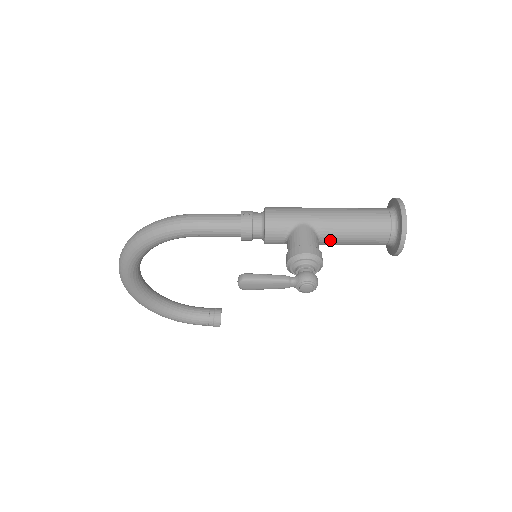
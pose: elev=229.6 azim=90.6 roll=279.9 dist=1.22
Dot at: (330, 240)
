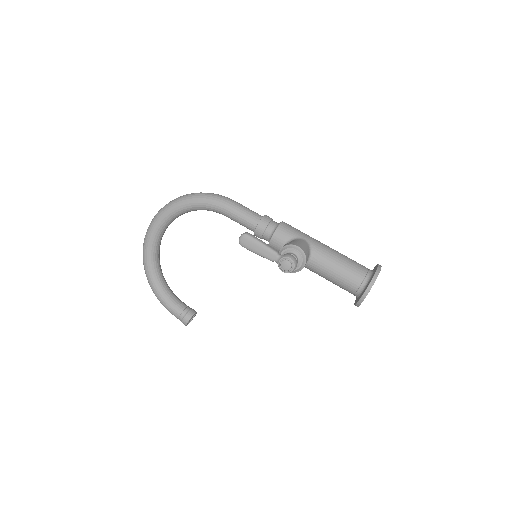
Dot at: (317, 263)
